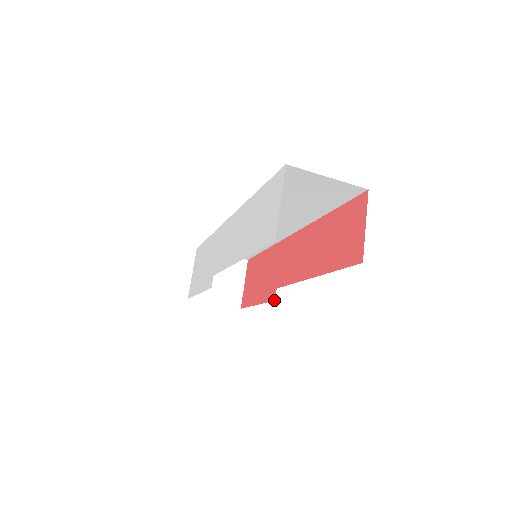
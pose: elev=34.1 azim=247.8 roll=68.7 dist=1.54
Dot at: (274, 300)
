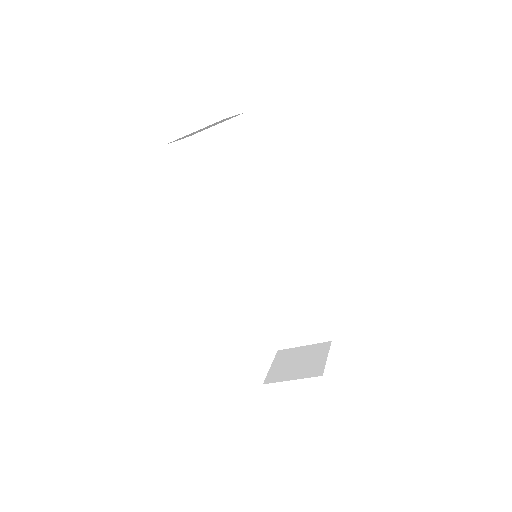
Dot at: occluded
